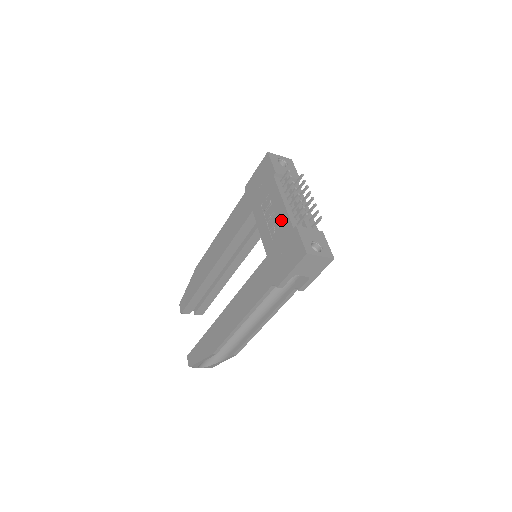
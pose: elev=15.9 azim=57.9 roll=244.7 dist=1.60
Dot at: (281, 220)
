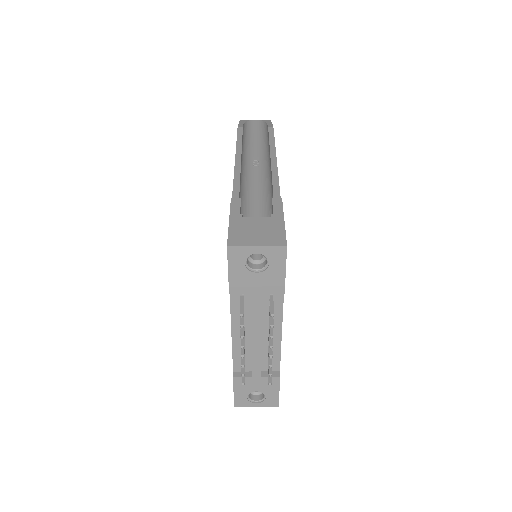
Dot at: occluded
